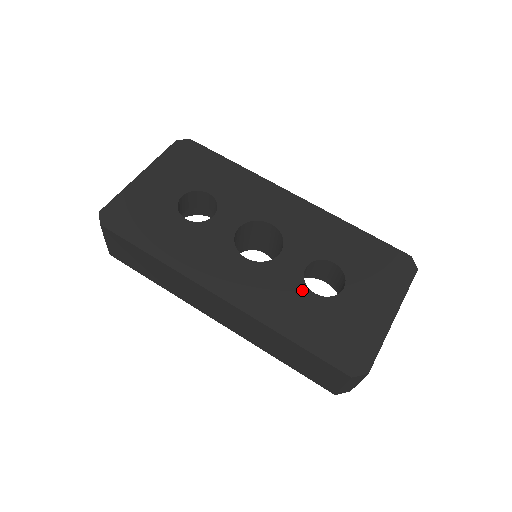
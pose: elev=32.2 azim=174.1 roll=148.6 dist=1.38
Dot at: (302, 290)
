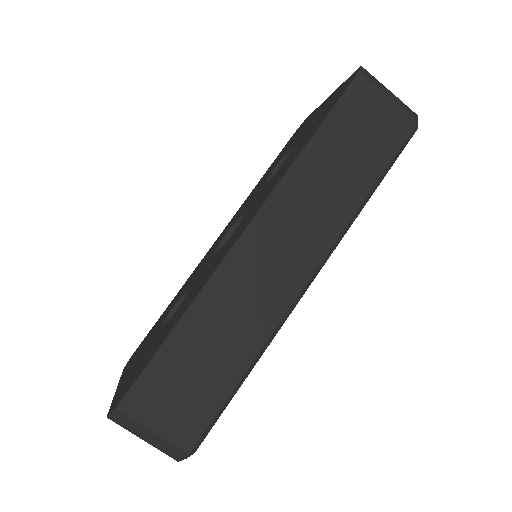
Dot at: (279, 170)
